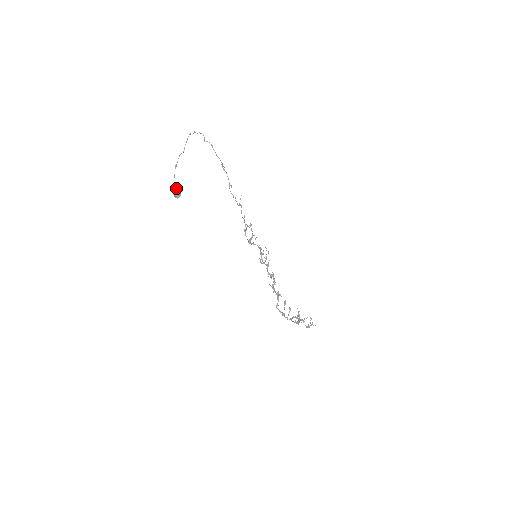
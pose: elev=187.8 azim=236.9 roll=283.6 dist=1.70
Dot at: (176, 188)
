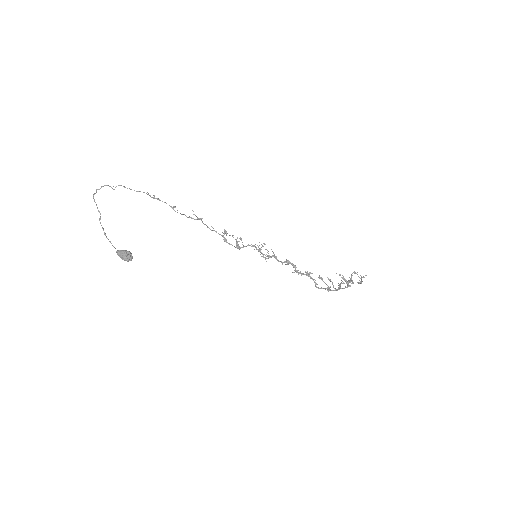
Dot at: (122, 252)
